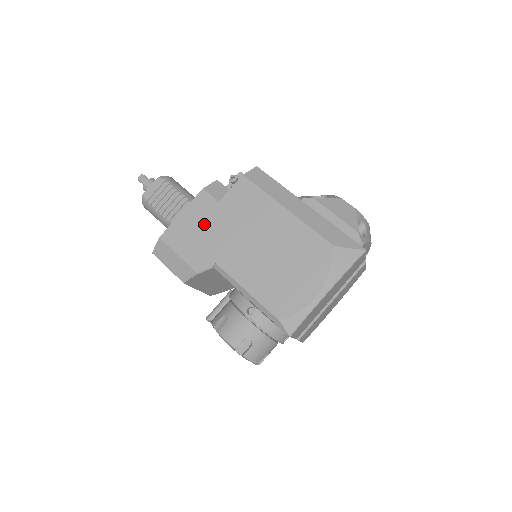
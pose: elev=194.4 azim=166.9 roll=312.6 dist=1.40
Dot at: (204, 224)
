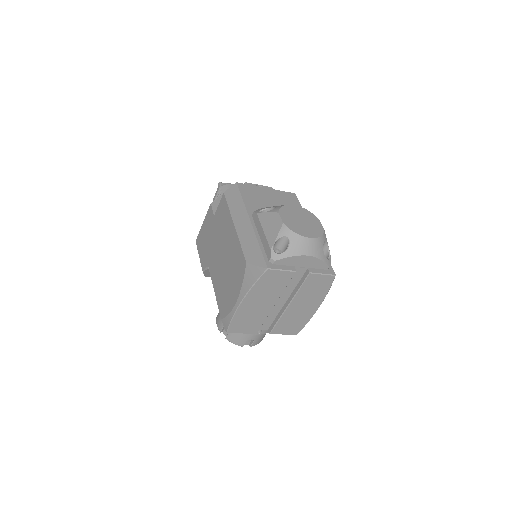
Dot at: (208, 233)
